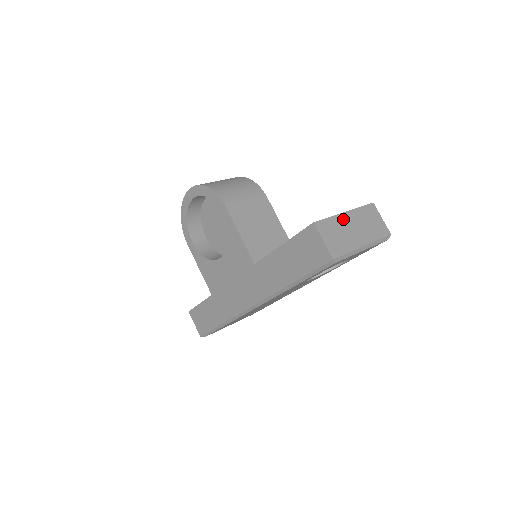
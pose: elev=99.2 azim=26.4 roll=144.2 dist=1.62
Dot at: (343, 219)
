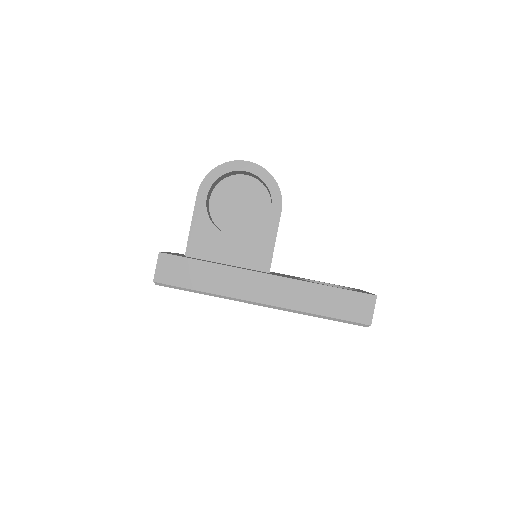
Dot at: occluded
